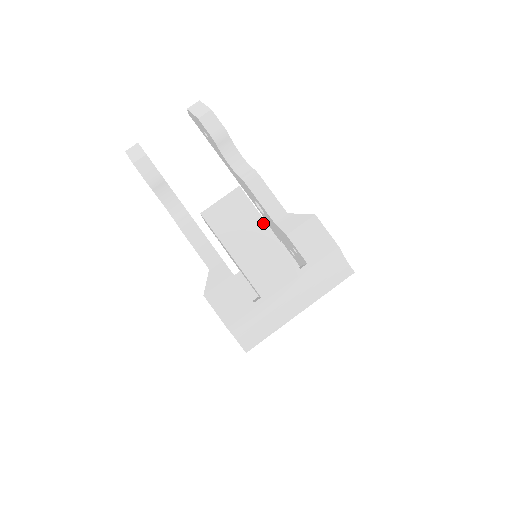
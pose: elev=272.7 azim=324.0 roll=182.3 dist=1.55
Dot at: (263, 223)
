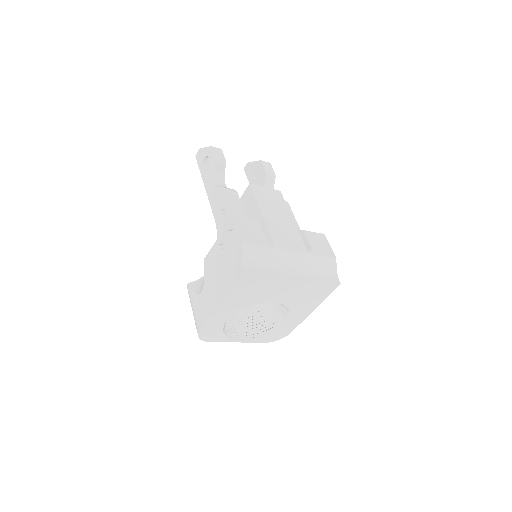
Dot at: (289, 215)
